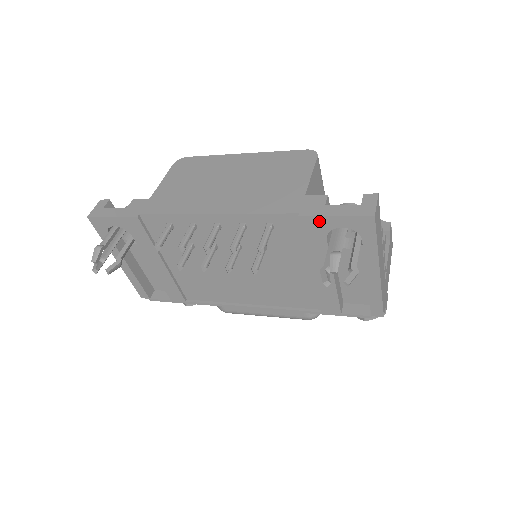
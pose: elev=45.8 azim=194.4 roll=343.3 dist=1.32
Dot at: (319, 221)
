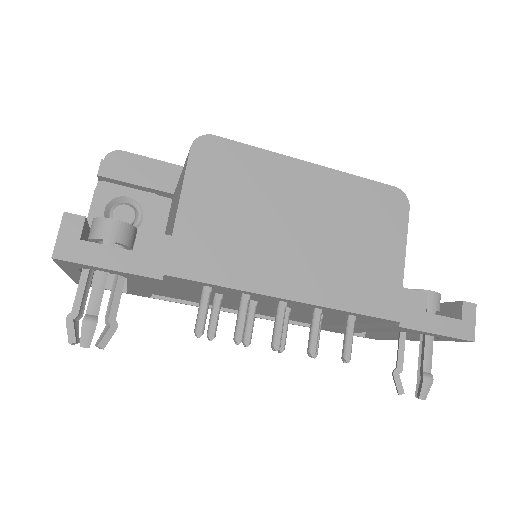
Dot at: (415, 331)
